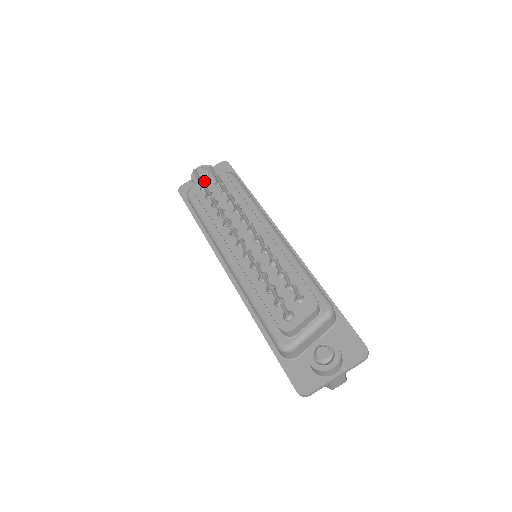
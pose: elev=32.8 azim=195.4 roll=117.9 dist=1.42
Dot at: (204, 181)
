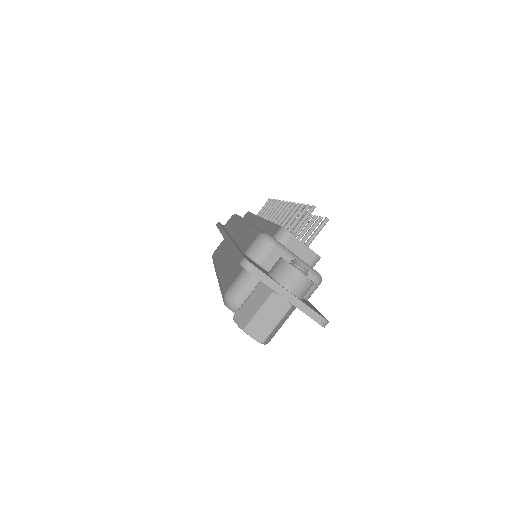
Dot at: occluded
